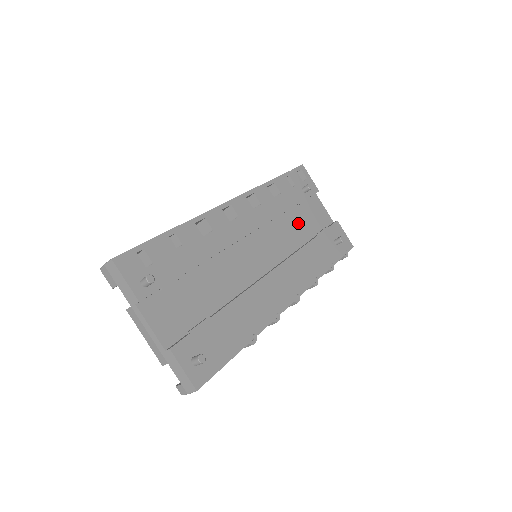
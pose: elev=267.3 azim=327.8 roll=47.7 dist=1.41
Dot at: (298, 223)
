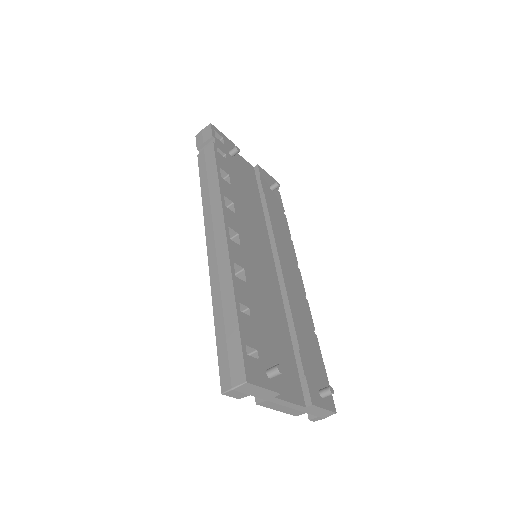
Dot at: (248, 193)
